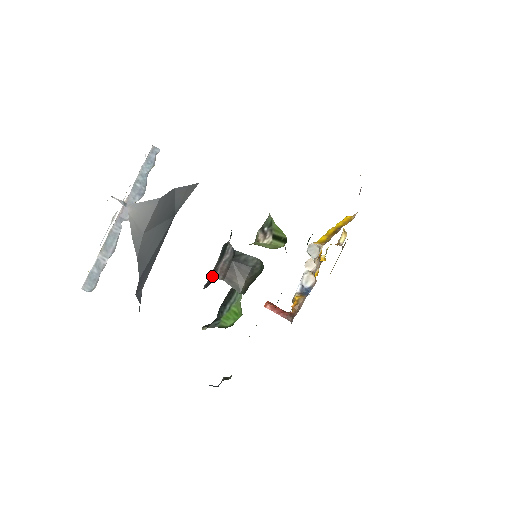
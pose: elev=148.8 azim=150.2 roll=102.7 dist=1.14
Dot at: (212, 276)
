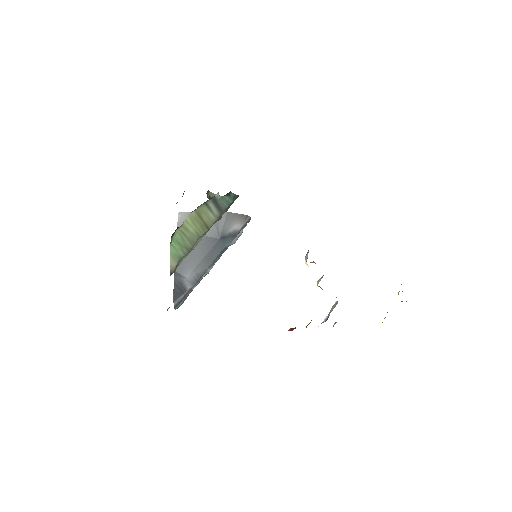
Dot at: occluded
